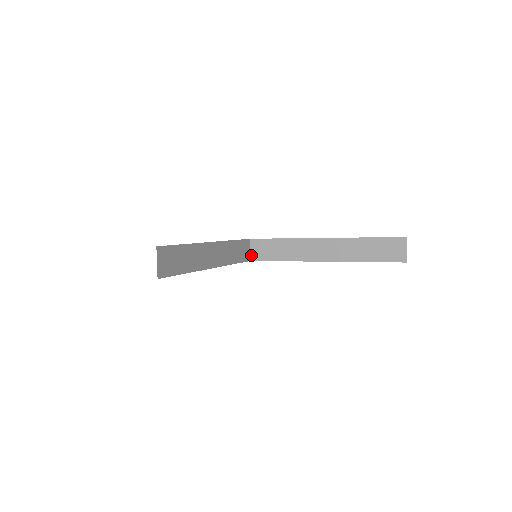
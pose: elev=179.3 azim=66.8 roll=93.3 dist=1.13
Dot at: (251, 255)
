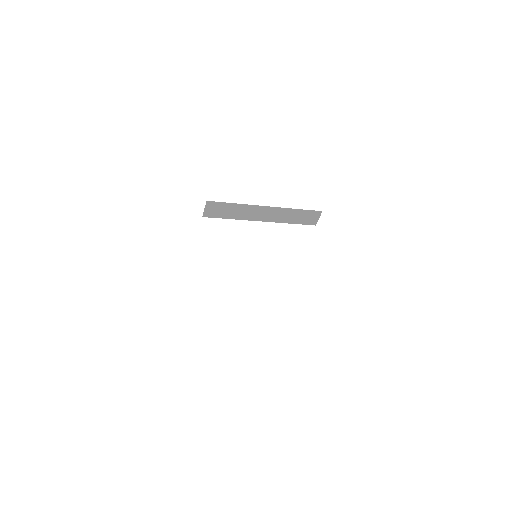
Dot at: (204, 213)
